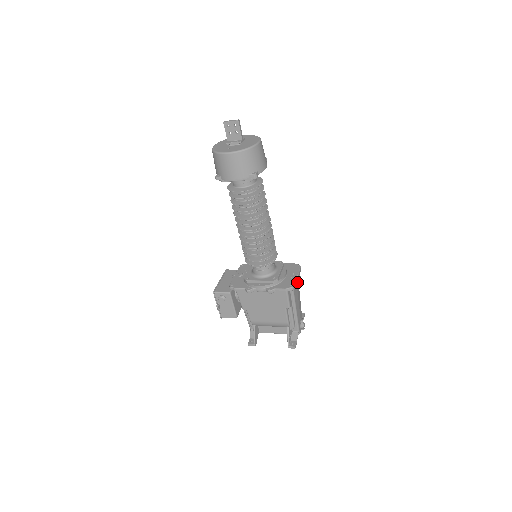
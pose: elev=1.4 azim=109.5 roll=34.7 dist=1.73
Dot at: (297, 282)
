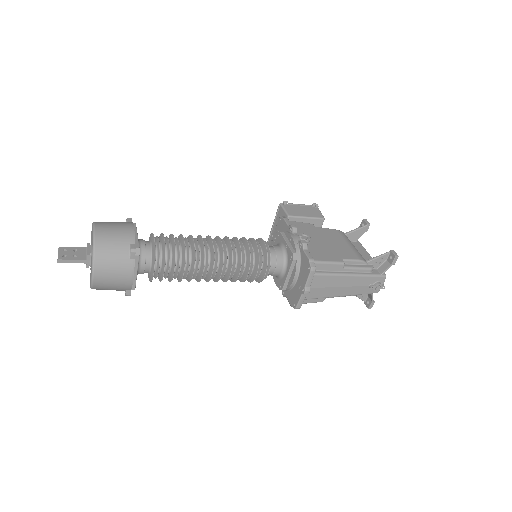
Dot at: (318, 282)
